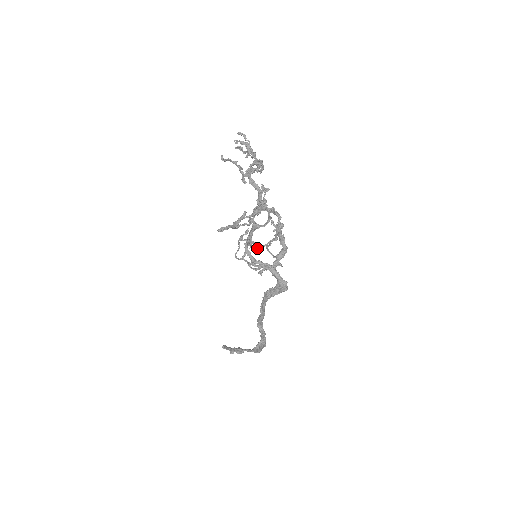
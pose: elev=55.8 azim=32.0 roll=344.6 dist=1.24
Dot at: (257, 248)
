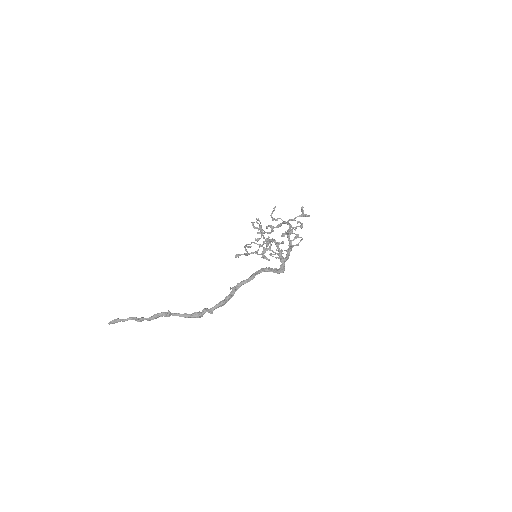
Dot at: occluded
